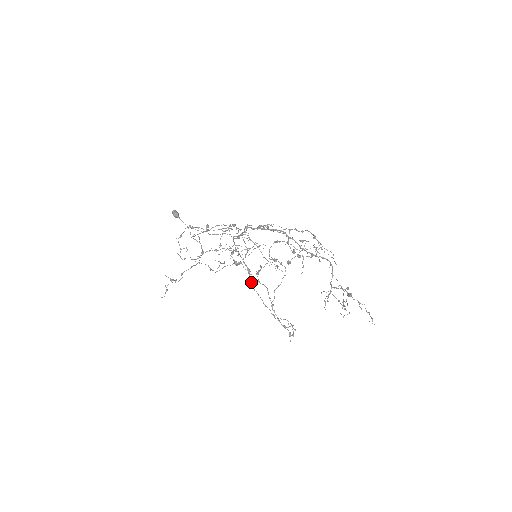
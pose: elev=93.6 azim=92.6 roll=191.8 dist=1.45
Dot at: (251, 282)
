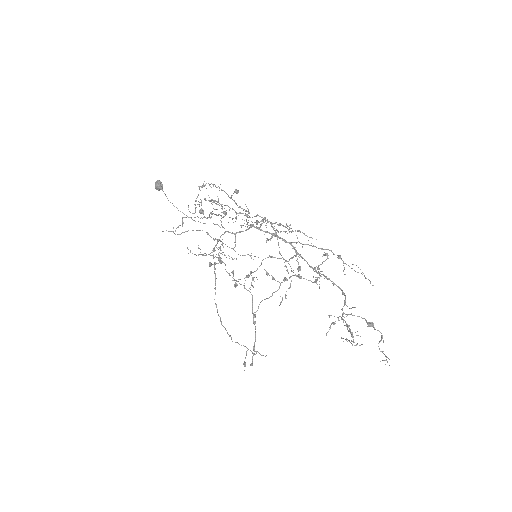
Dot at: occluded
